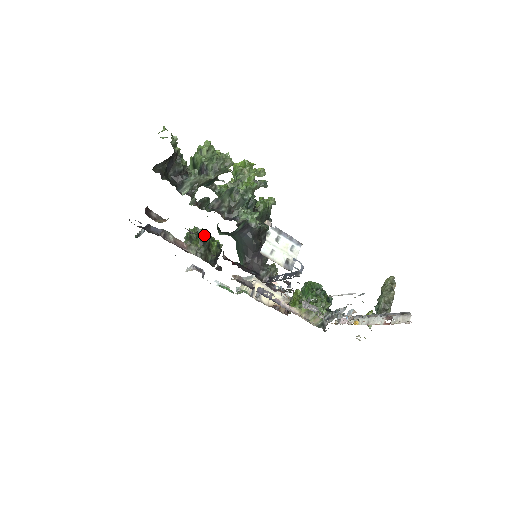
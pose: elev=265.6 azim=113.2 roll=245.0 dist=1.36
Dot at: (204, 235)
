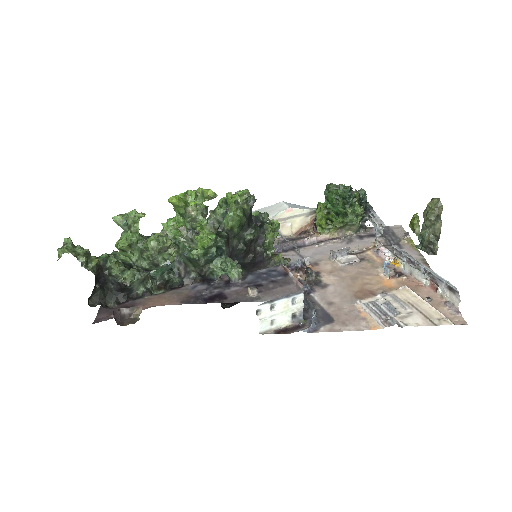
Dot at: occluded
